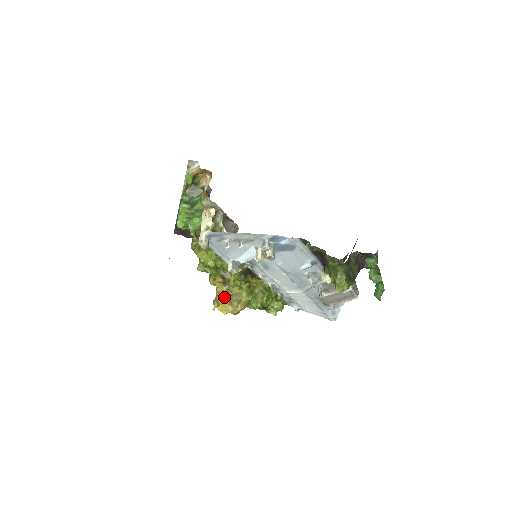
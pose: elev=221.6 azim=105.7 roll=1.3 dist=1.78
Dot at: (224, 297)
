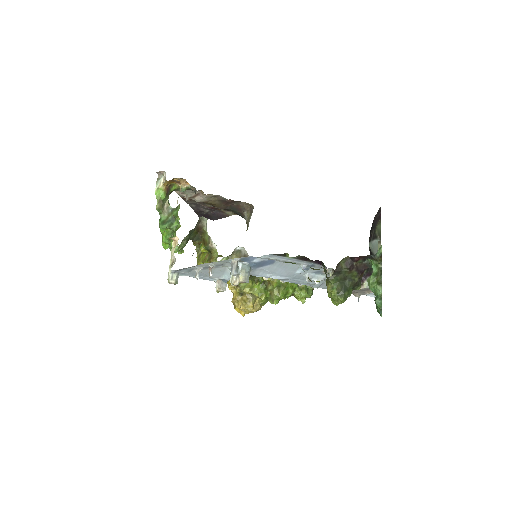
Dot at: (240, 297)
